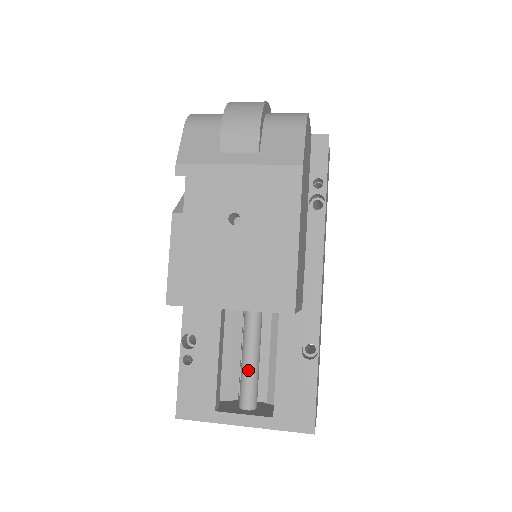
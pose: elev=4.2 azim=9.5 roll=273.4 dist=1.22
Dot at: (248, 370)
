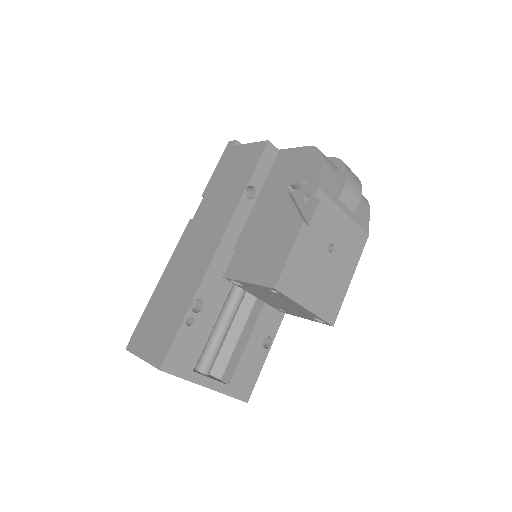
Dot at: (220, 343)
